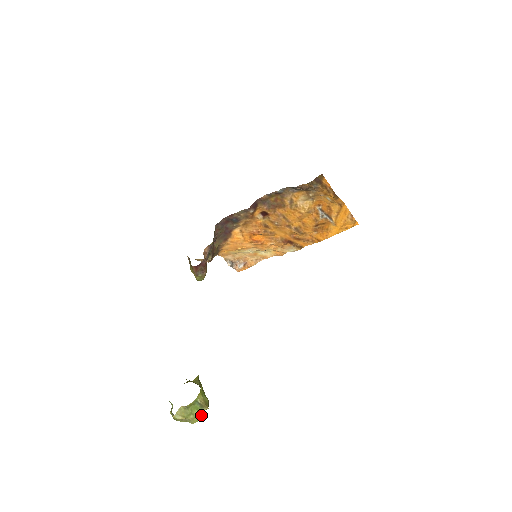
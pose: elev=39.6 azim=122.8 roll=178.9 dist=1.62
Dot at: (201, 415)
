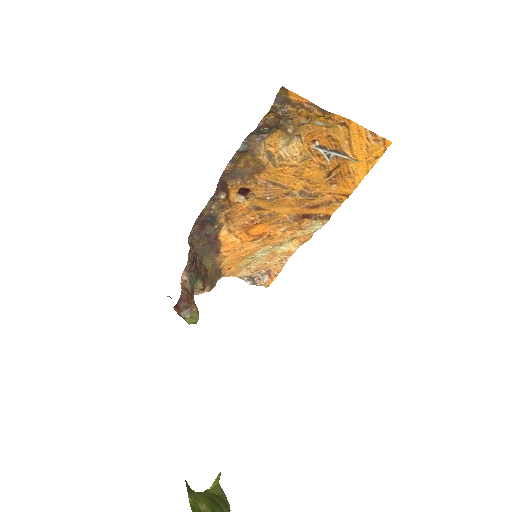
Dot at: out of frame
